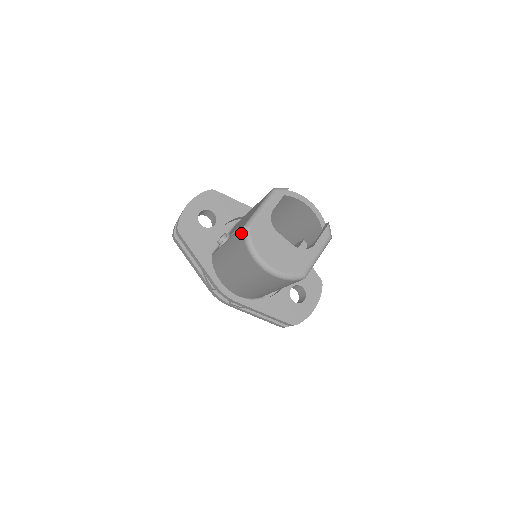
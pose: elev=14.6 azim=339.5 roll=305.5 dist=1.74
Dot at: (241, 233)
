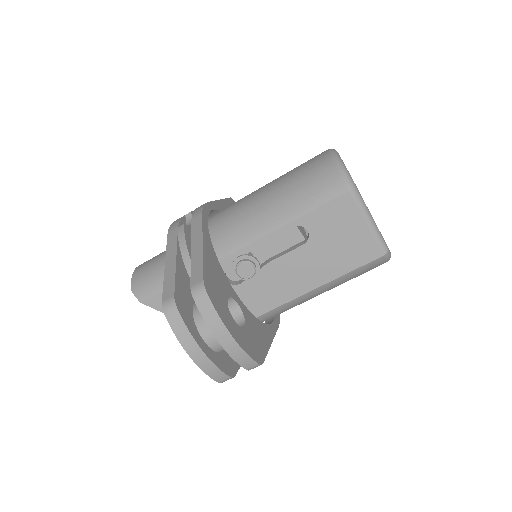
Dot at: occluded
